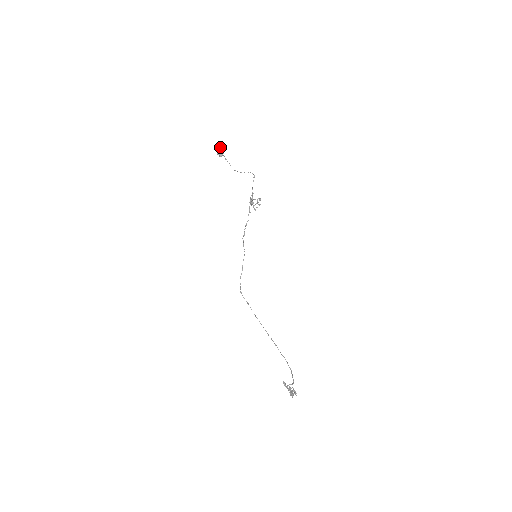
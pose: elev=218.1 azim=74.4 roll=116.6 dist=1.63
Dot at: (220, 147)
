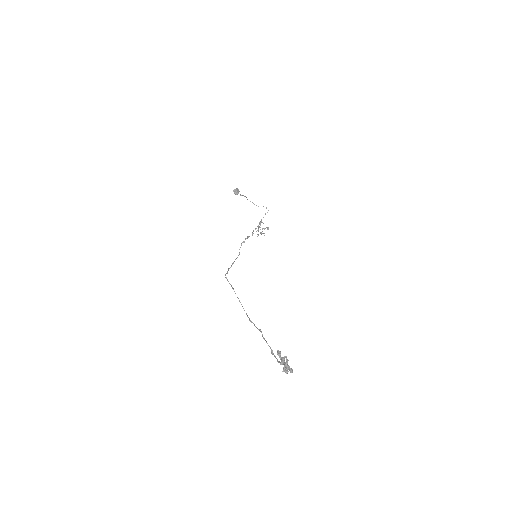
Dot at: (237, 188)
